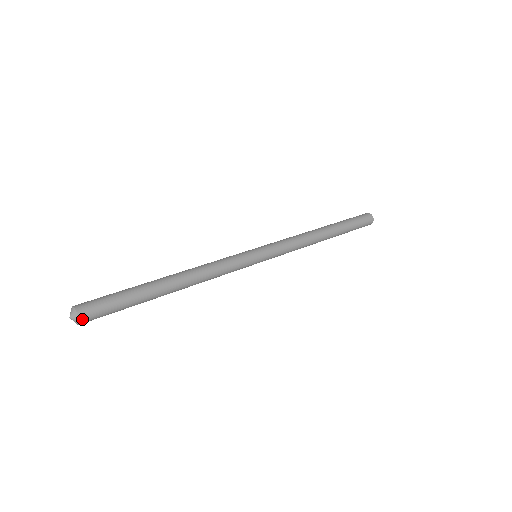
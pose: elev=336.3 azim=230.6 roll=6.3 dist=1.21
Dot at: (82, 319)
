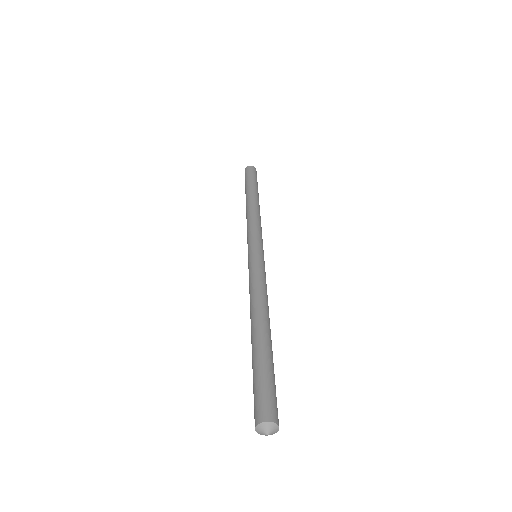
Dot at: (278, 423)
